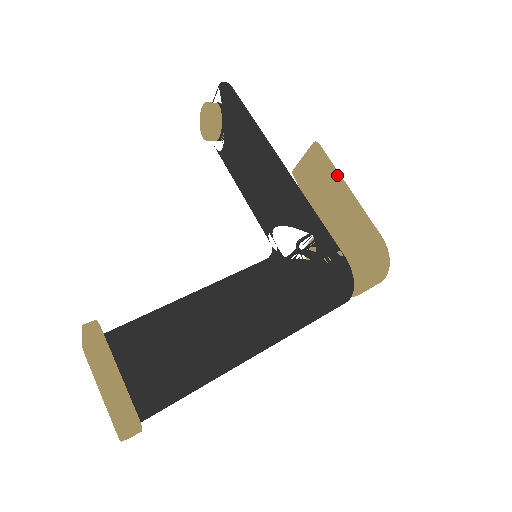
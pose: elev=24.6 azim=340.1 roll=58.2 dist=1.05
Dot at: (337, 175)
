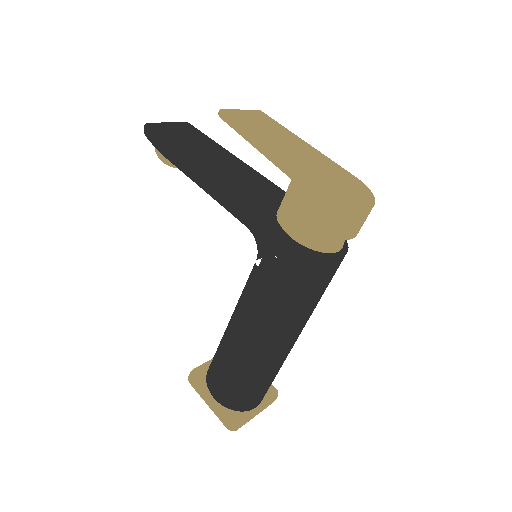
Dot at: (249, 138)
